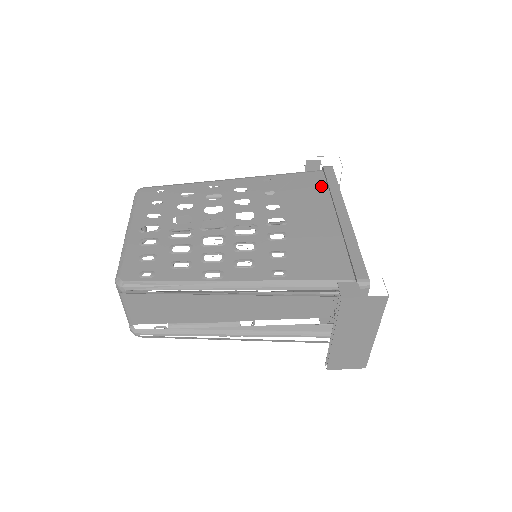
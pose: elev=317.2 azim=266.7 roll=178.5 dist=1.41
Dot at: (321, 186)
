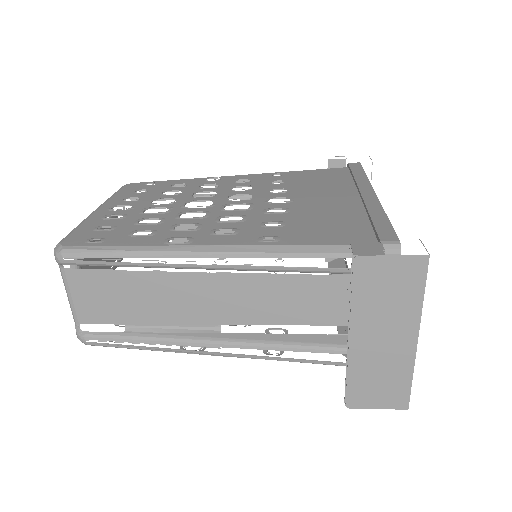
Dot at: (343, 176)
